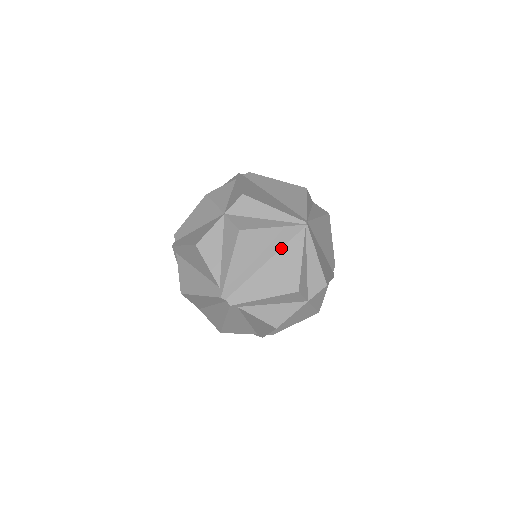
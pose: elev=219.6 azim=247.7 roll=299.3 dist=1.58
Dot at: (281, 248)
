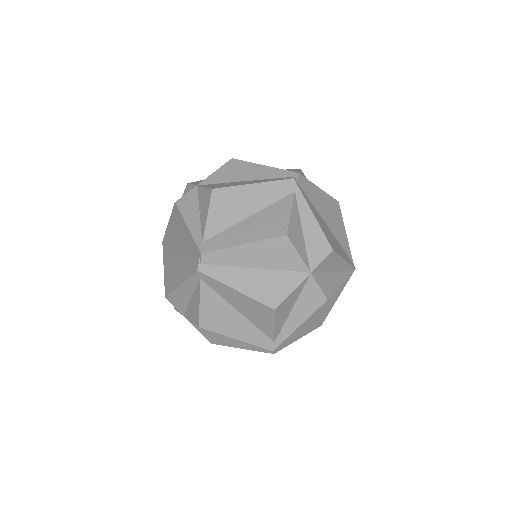
Dot at: occluded
